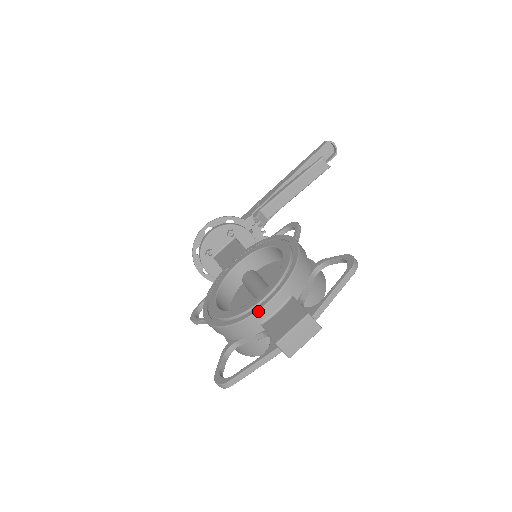
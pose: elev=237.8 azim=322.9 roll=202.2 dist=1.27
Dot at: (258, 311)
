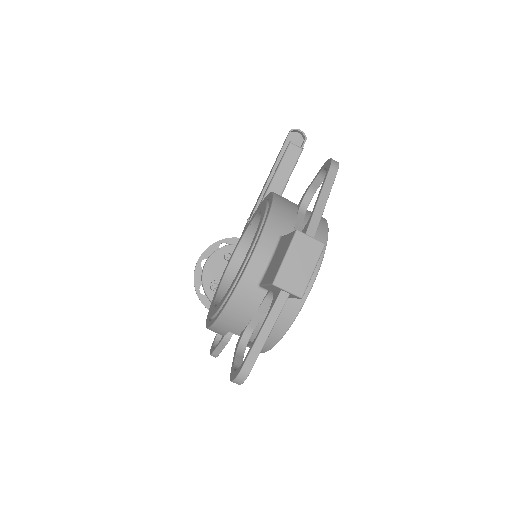
Dot at: (246, 269)
